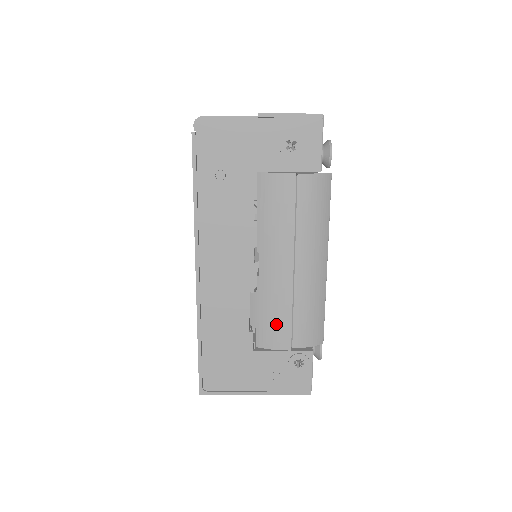
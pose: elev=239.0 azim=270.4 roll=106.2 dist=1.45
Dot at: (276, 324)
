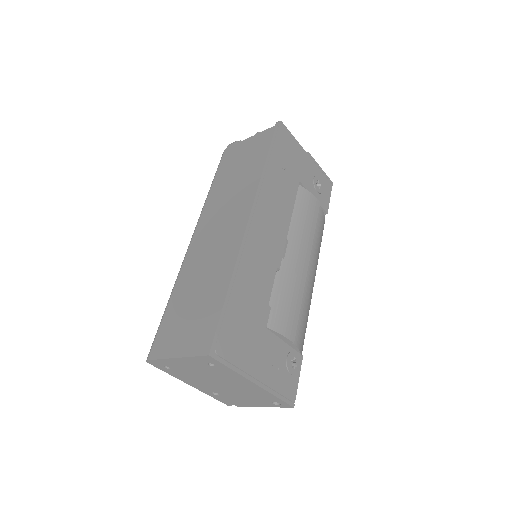
Dot at: (289, 309)
